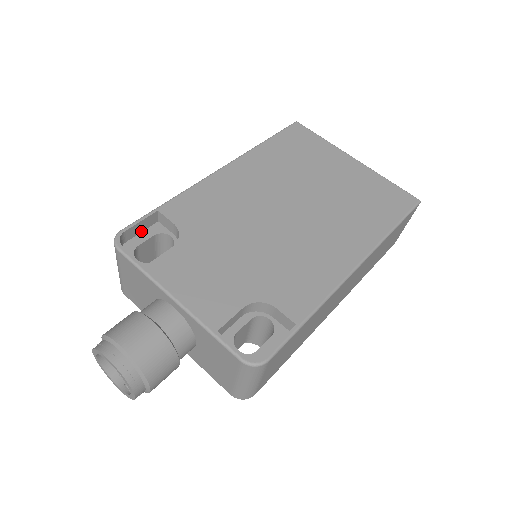
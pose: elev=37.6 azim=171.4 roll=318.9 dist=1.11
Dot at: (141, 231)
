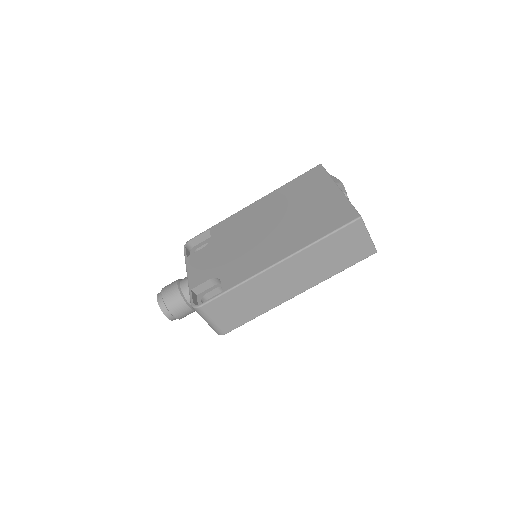
Dot at: (204, 240)
